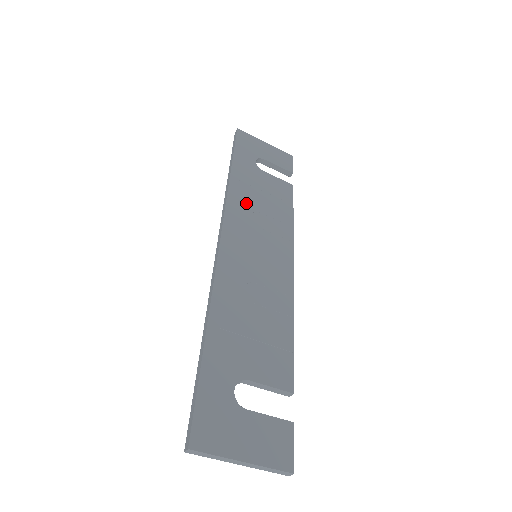
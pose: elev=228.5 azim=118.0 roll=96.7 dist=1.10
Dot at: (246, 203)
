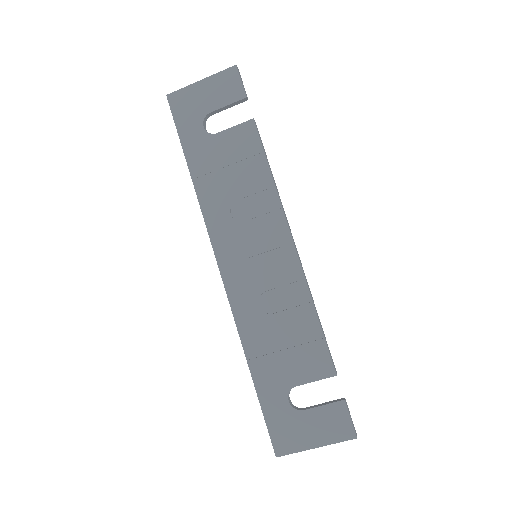
Dot at: (220, 201)
